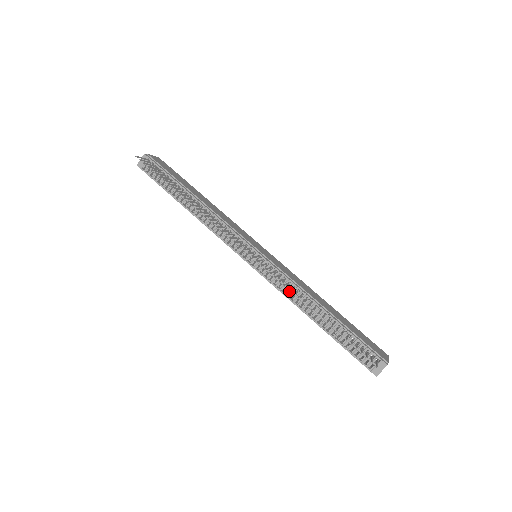
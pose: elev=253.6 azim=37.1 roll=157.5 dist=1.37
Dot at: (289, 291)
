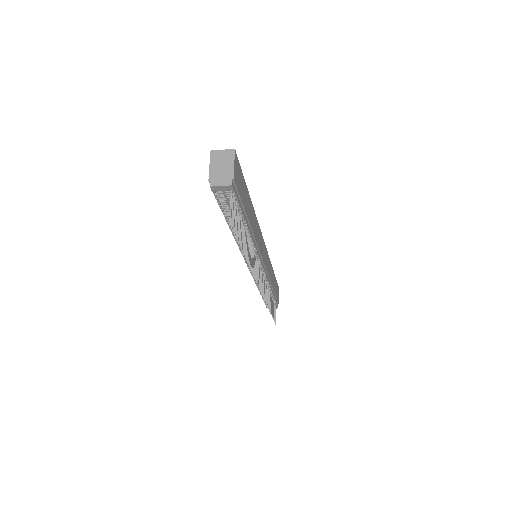
Dot at: occluded
